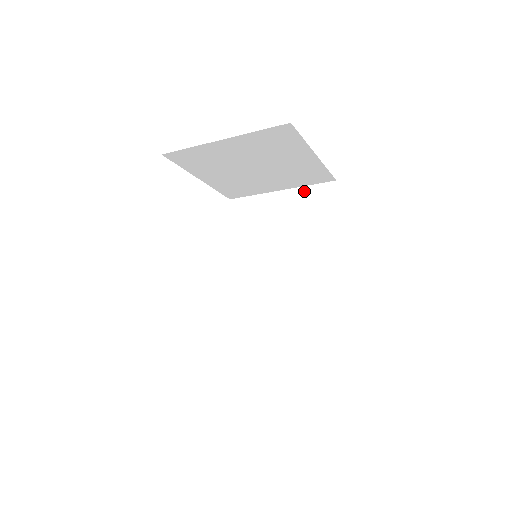
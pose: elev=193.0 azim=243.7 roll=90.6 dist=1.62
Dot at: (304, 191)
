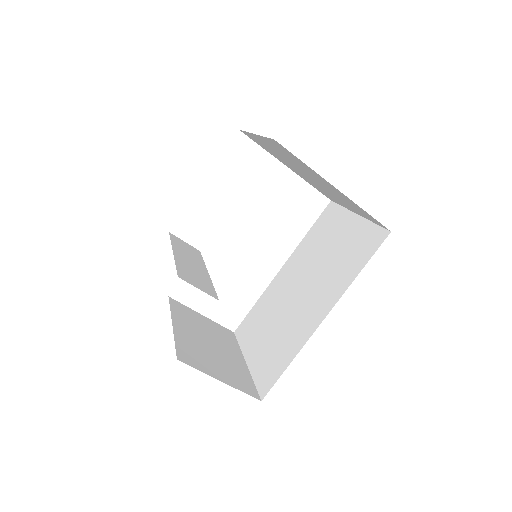
Dot at: (367, 226)
